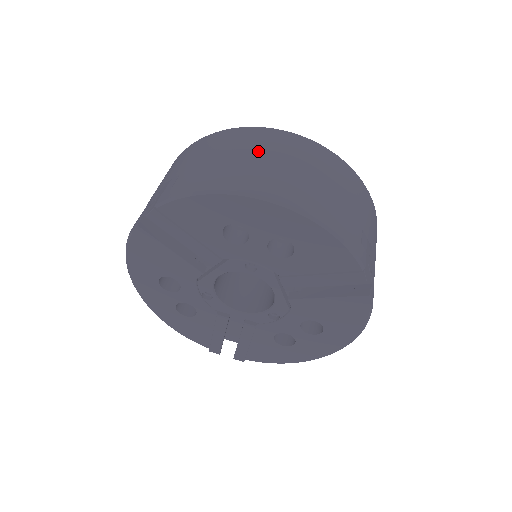
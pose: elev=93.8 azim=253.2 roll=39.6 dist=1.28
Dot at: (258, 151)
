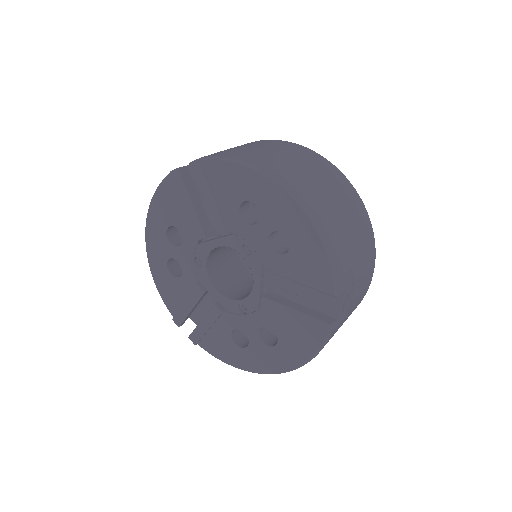
Dot at: (303, 163)
